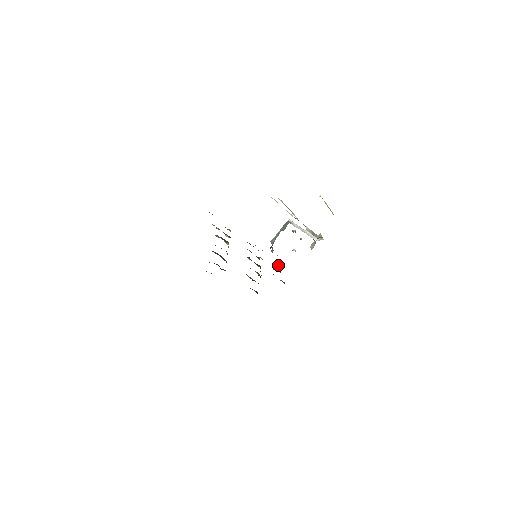
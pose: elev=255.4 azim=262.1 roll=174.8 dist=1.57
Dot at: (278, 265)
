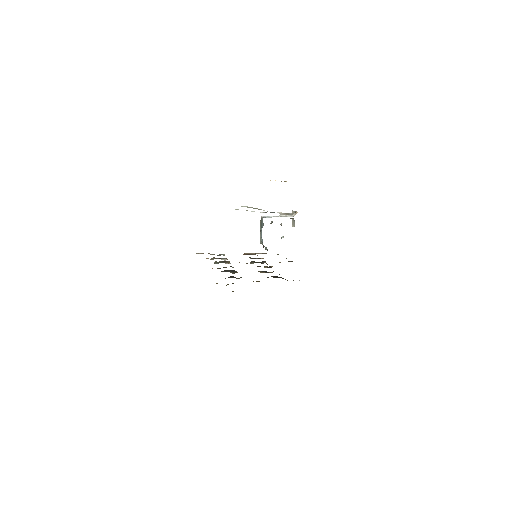
Dot at: occluded
